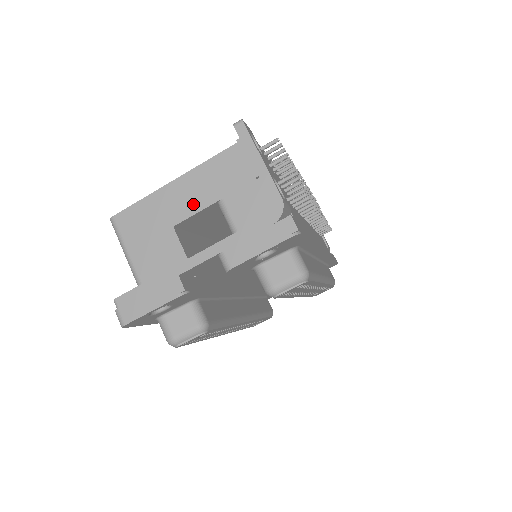
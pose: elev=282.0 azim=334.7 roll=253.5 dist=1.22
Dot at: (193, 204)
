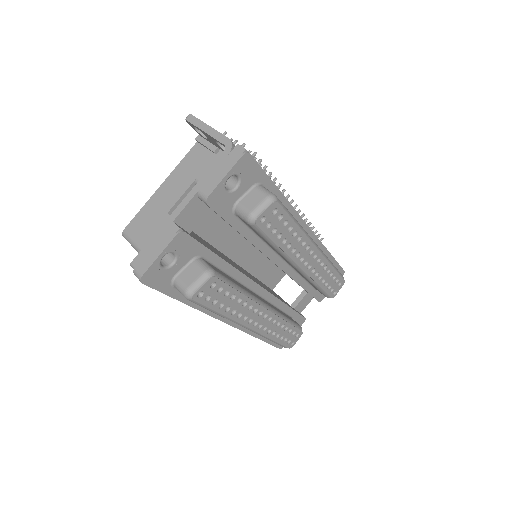
Dot at: (177, 192)
